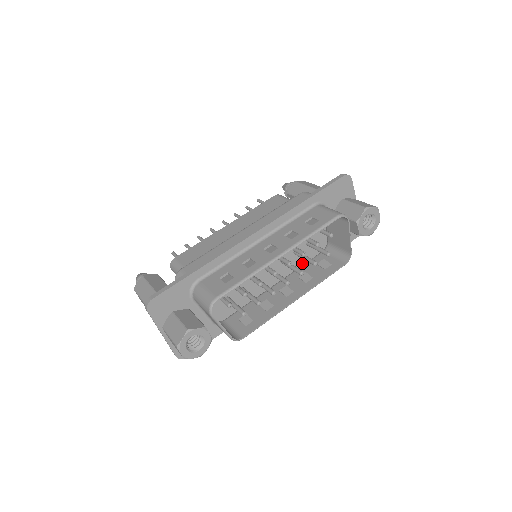
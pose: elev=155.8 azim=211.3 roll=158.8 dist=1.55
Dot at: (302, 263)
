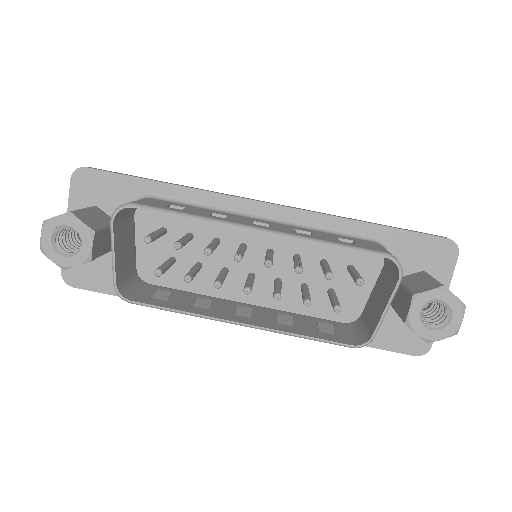
Dot at: (304, 313)
